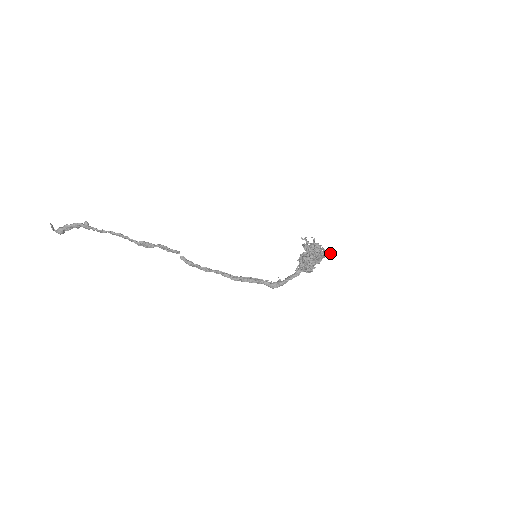
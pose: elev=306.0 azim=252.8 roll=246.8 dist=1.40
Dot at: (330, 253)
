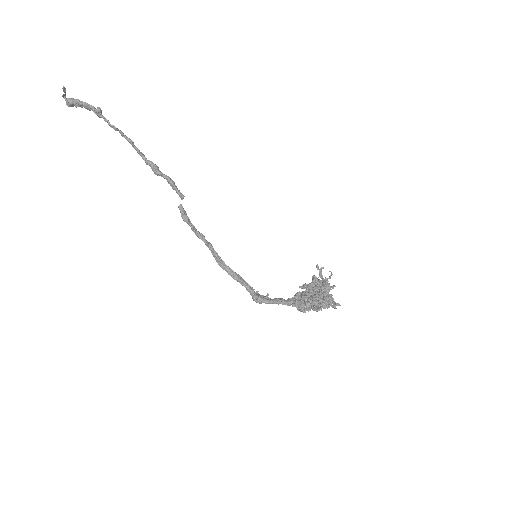
Dot at: (334, 308)
